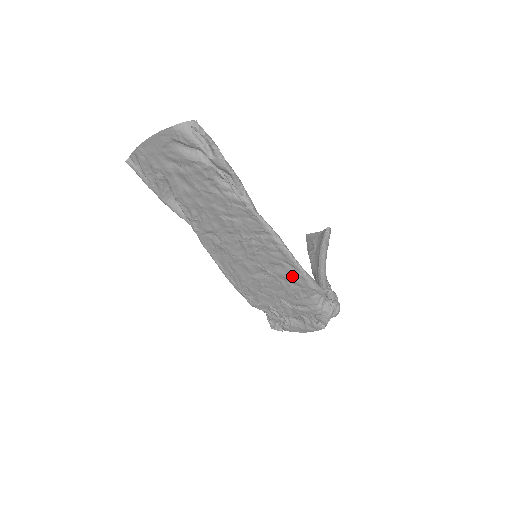
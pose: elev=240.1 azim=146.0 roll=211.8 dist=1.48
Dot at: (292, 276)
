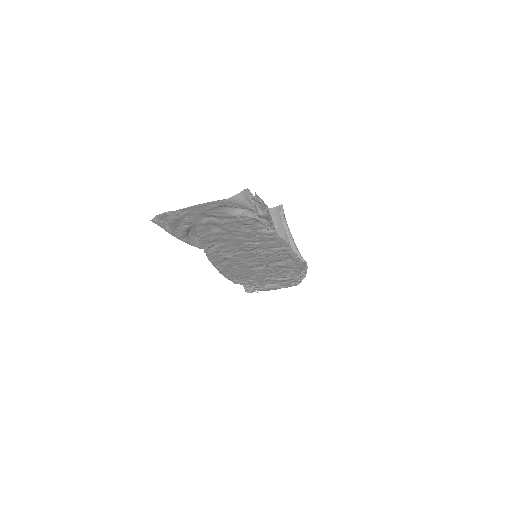
Dot at: (290, 265)
